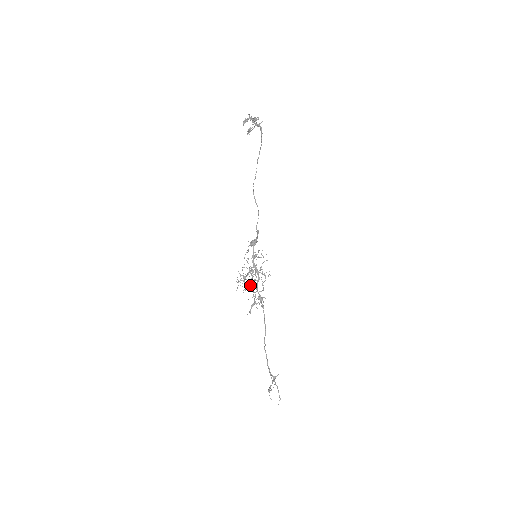
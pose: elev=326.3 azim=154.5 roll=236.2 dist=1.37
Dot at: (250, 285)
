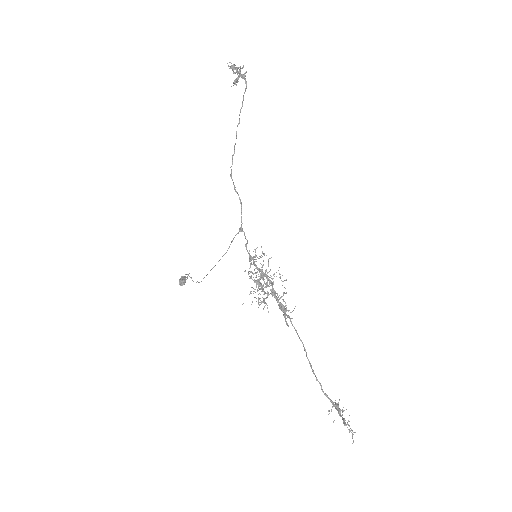
Dot at: (267, 293)
